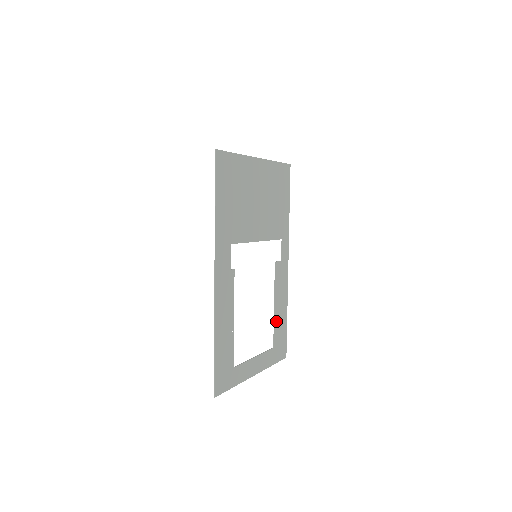
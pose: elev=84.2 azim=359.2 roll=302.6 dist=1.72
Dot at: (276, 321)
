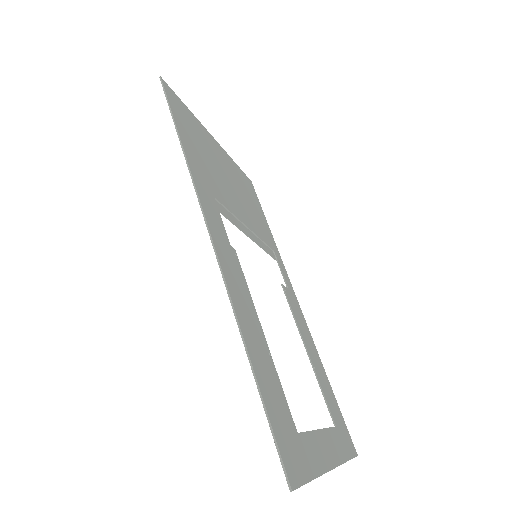
Dot at: (319, 379)
